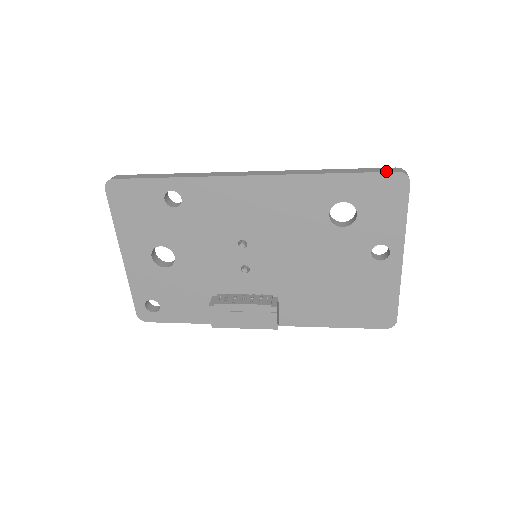
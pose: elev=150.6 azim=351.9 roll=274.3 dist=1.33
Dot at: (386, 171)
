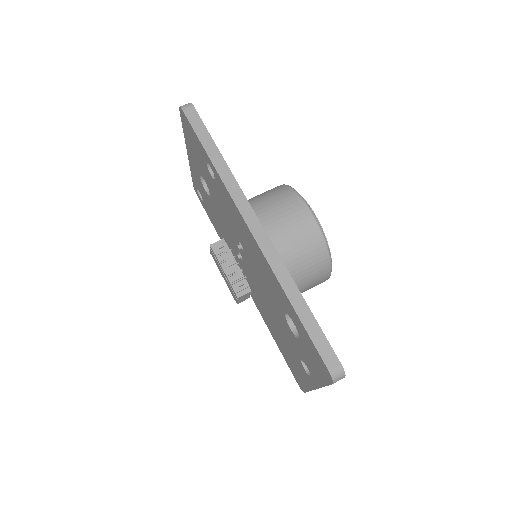
Dot at: (323, 357)
